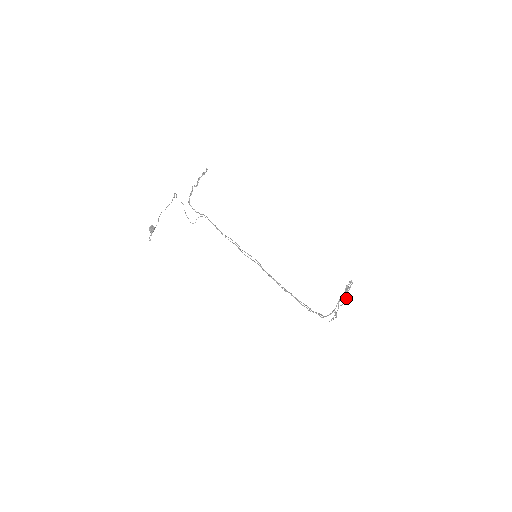
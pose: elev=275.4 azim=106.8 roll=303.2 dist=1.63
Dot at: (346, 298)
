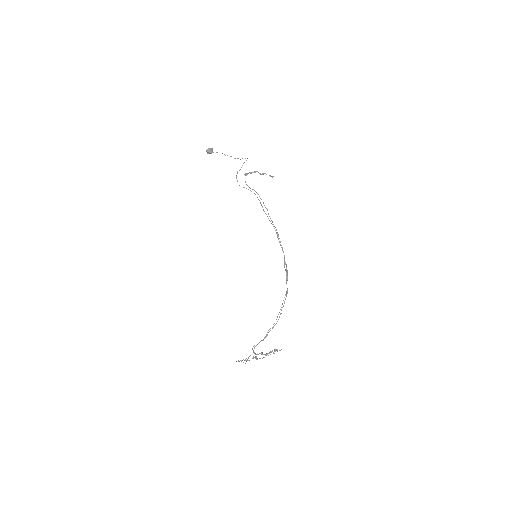
Dot at: (264, 357)
